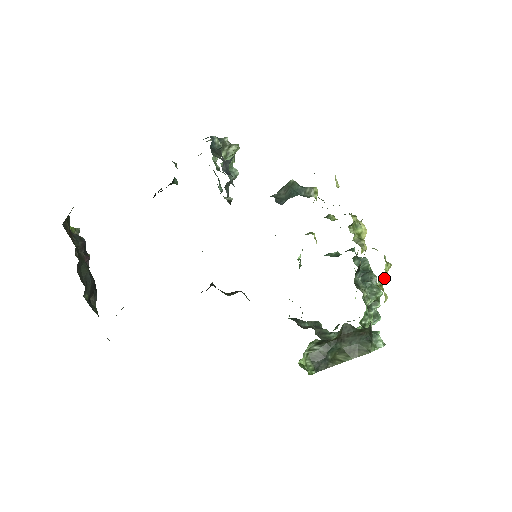
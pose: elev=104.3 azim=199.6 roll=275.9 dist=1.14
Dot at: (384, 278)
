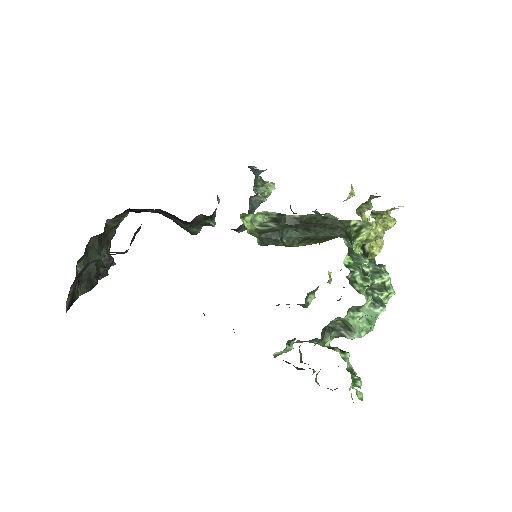
Dot at: (380, 213)
